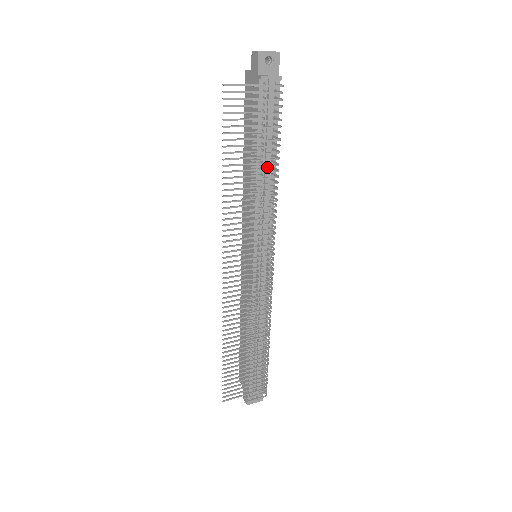
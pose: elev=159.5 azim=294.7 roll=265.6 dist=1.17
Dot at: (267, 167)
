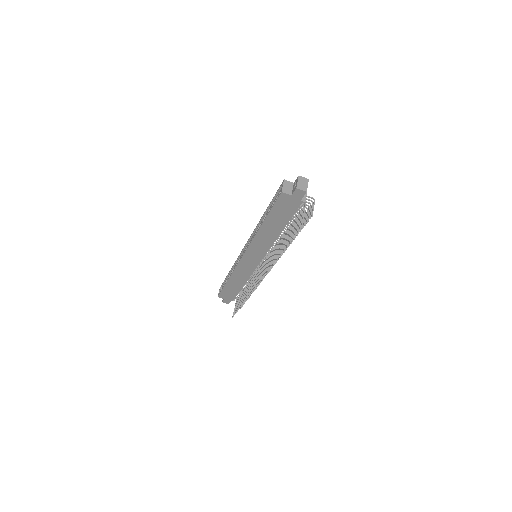
Dot at: occluded
